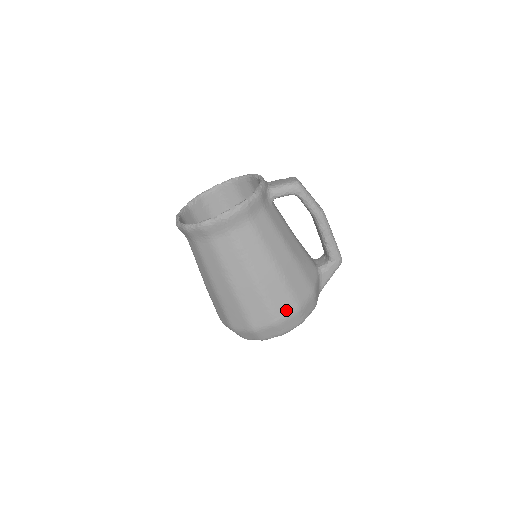
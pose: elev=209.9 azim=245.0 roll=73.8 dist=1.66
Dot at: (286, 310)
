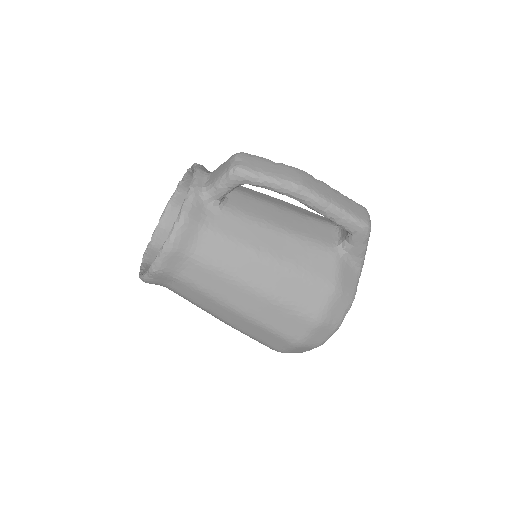
Dot at: (301, 329)
